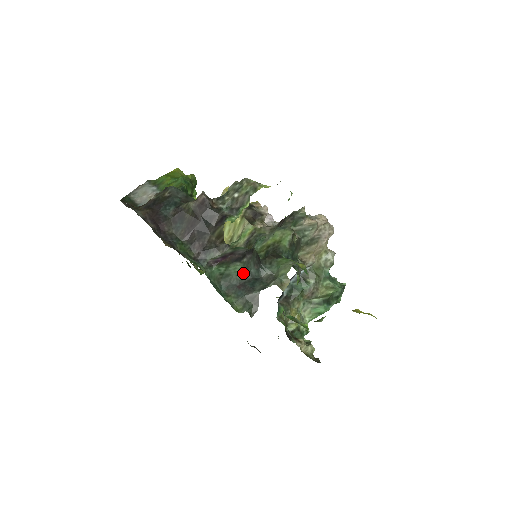
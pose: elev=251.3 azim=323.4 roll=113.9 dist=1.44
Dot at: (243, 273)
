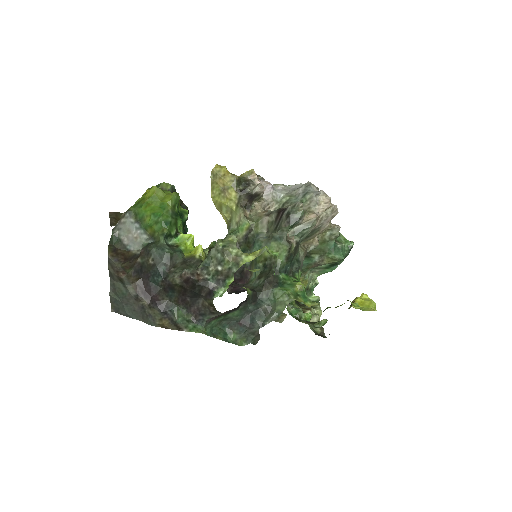
Dot at: (242, 313)
